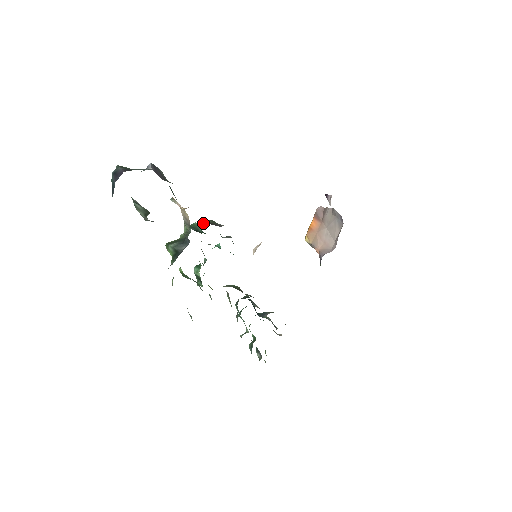
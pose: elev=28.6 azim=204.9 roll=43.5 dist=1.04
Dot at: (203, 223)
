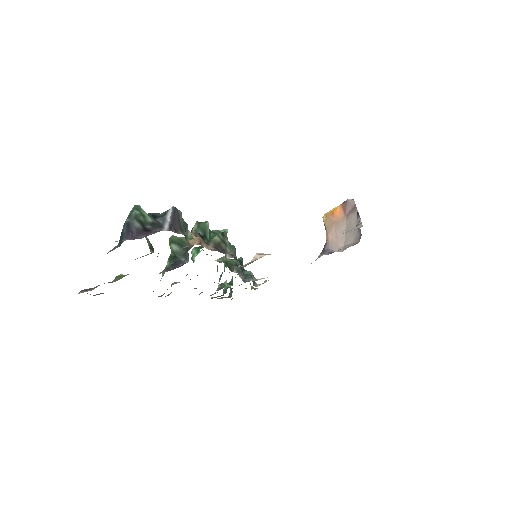
Dot at: (211, 240)
